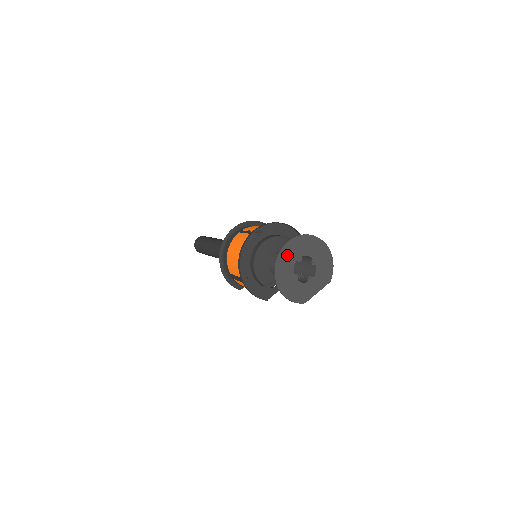
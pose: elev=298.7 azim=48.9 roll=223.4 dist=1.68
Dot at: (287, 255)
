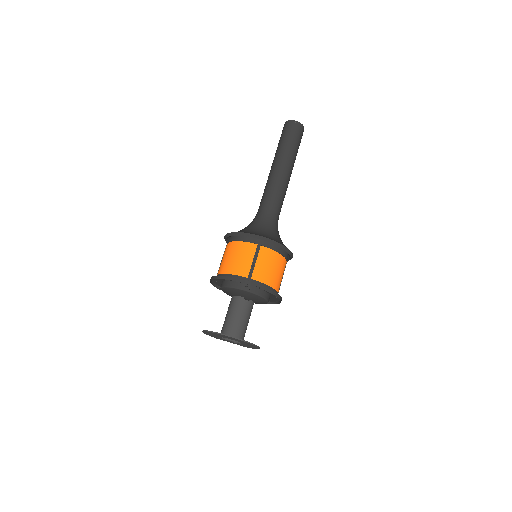
Dot at: (223, 336)
